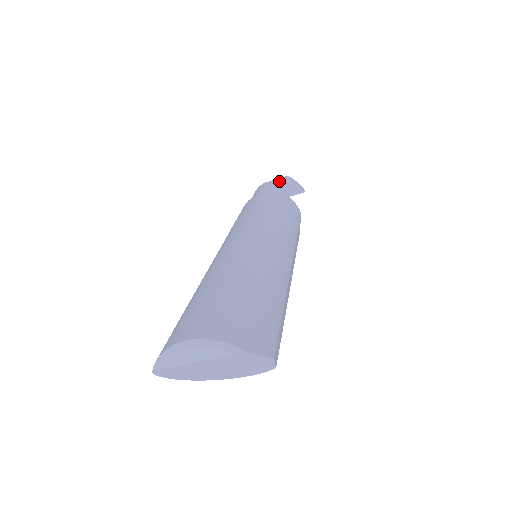
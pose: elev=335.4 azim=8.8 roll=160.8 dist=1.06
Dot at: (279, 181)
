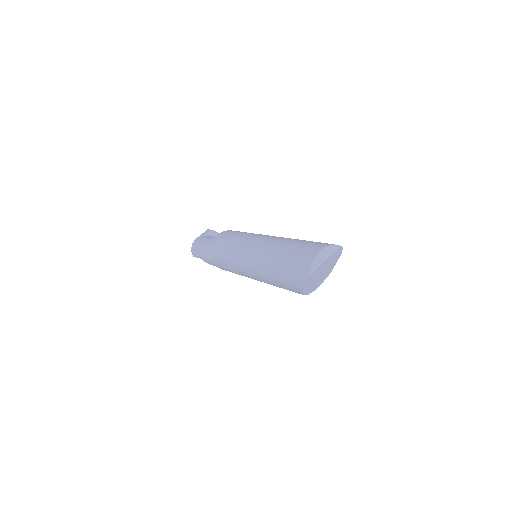
Dot at: (206, 234)
